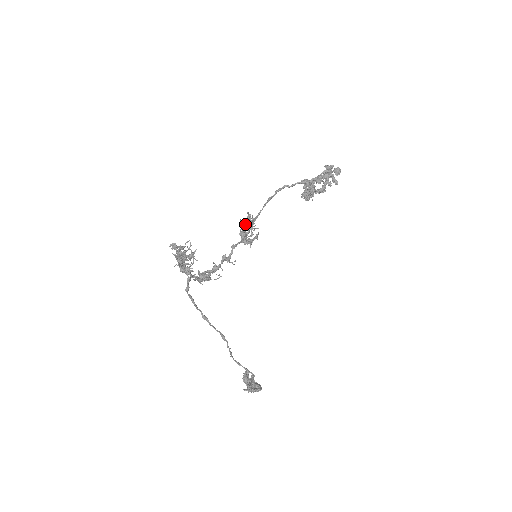
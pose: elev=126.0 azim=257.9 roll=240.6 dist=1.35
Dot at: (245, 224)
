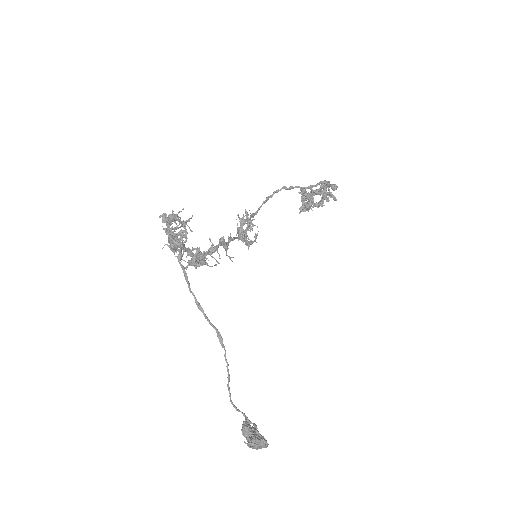
Dot at: (243, 216)
